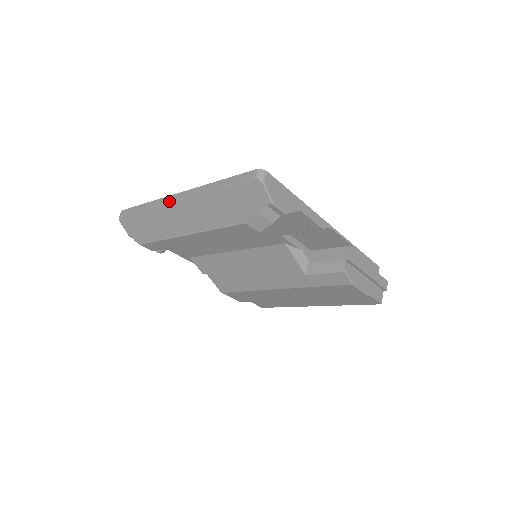
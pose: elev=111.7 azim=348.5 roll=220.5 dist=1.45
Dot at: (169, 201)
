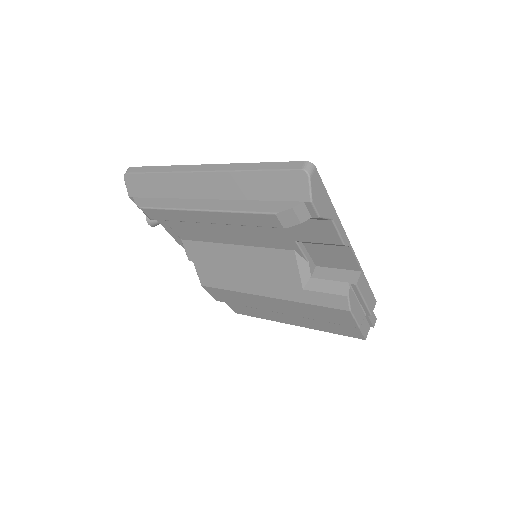
Dot at: (192, 170)
